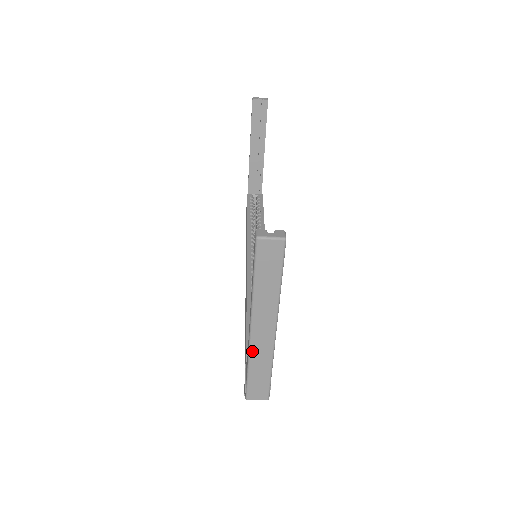
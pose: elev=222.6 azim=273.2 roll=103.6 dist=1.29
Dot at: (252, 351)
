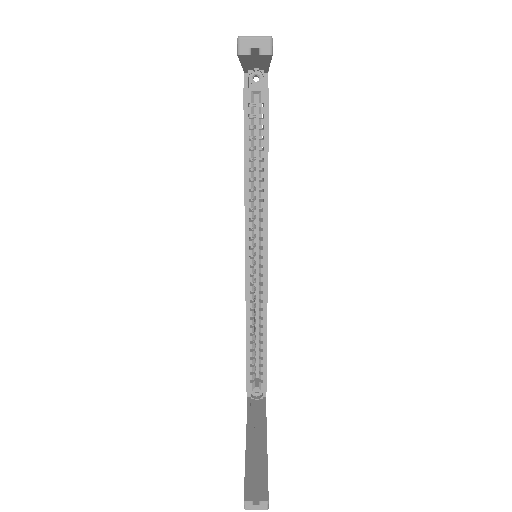
Dot at: occluded
